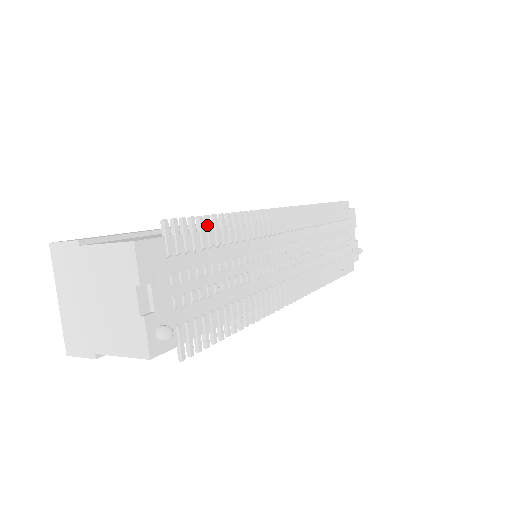
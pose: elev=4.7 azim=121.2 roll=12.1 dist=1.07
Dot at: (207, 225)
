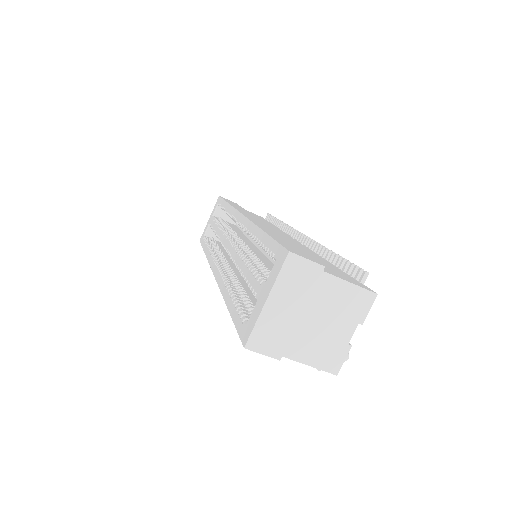
Dot at: (344, 267)
